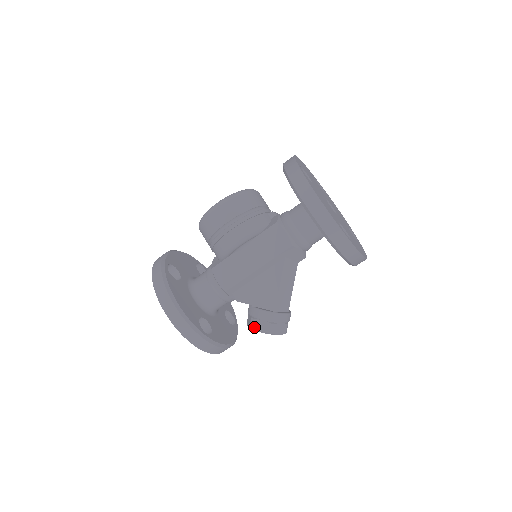
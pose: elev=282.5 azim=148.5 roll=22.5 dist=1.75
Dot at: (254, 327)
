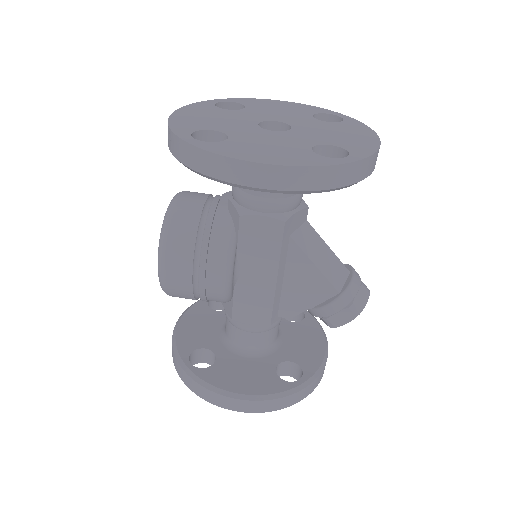
Dot at: (335, 325)
